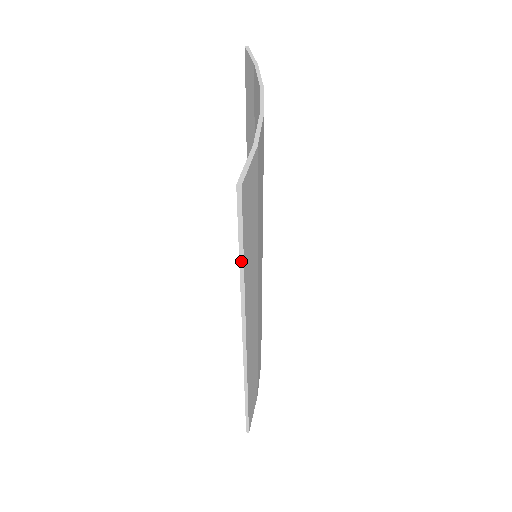
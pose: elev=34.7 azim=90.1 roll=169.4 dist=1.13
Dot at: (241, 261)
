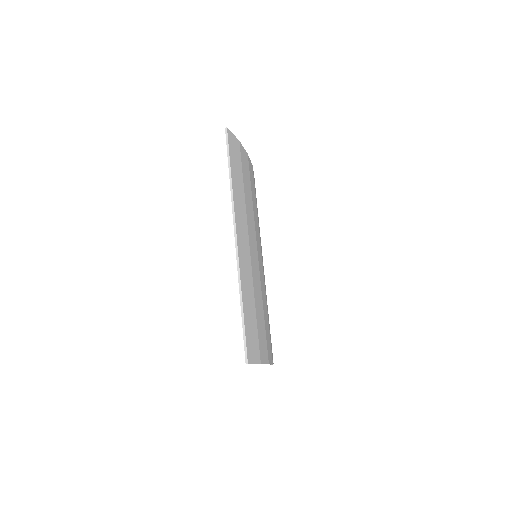
Dot at: (229, 167)
